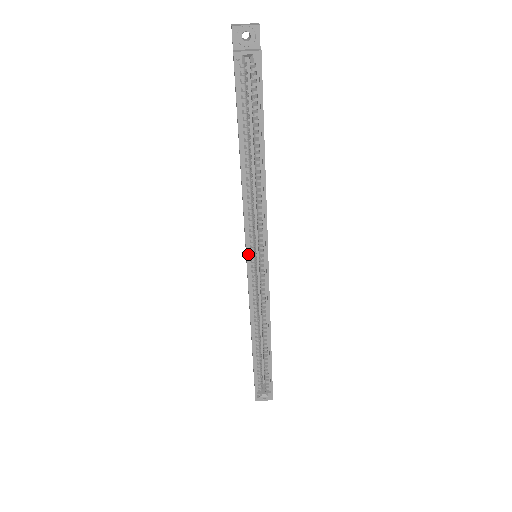
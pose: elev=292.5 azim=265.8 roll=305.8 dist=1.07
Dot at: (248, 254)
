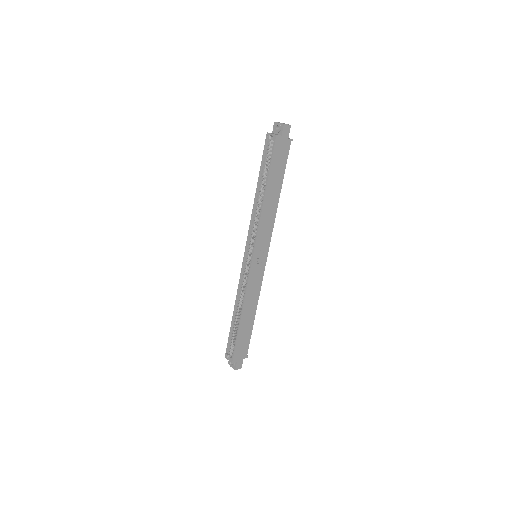
Dot at: (246, 247)
